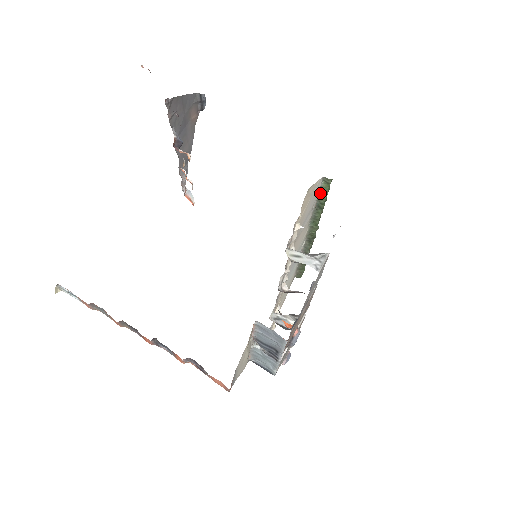
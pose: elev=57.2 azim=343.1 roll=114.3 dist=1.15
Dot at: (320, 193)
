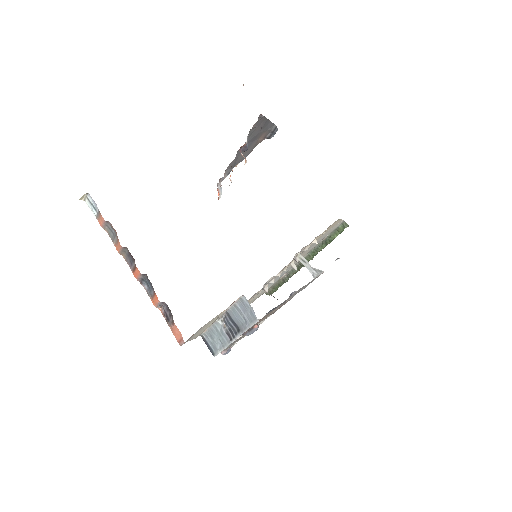
Dot at: (334, 232)
